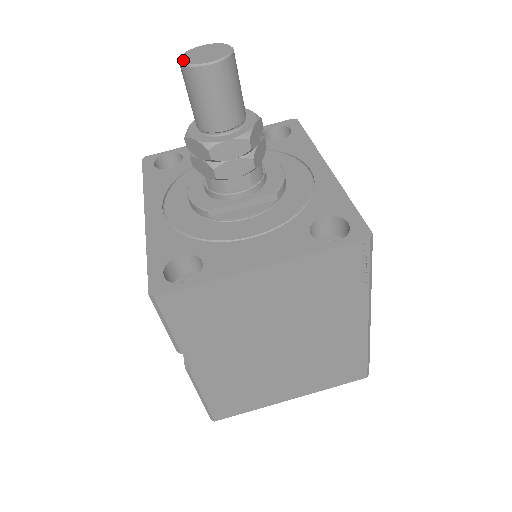
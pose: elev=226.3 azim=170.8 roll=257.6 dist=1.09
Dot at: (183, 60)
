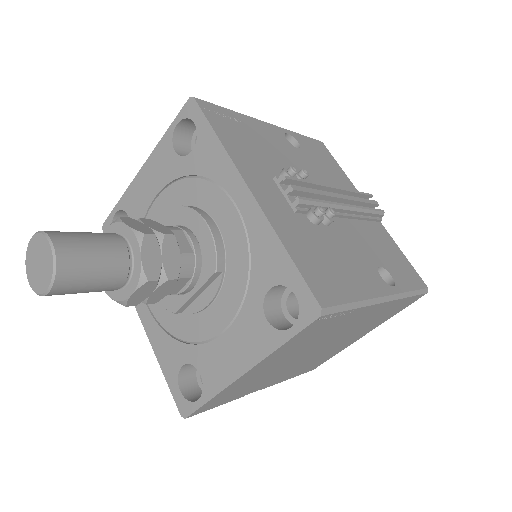
Dot at: (30, 283)
